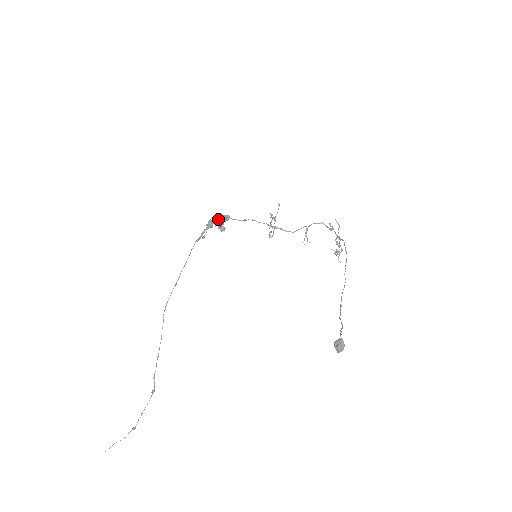
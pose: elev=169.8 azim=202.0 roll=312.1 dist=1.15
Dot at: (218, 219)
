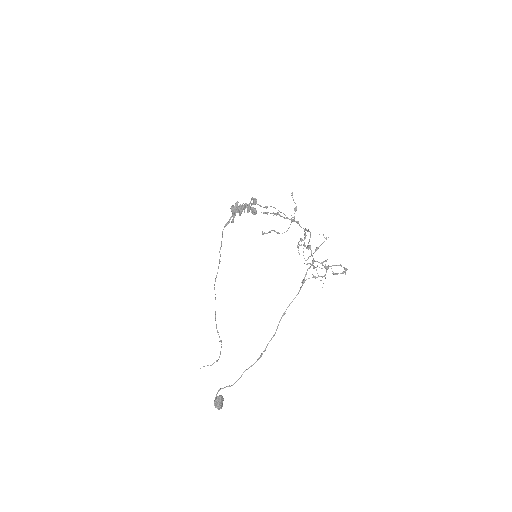
Dot at: (239, 205)
